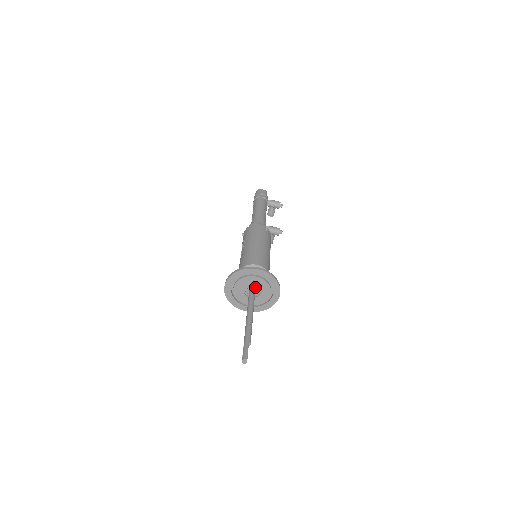
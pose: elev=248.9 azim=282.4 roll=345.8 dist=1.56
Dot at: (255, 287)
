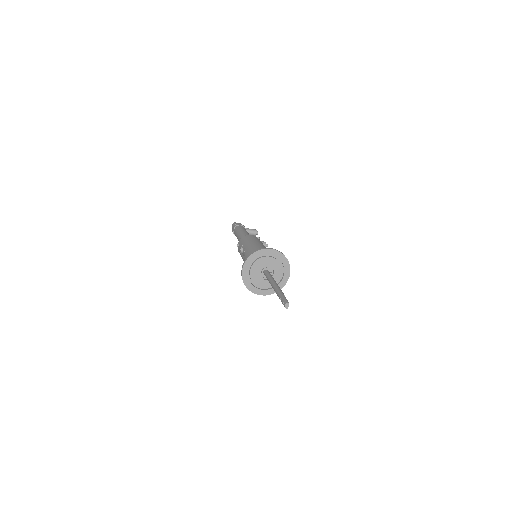
Dot at: (268, 268)
